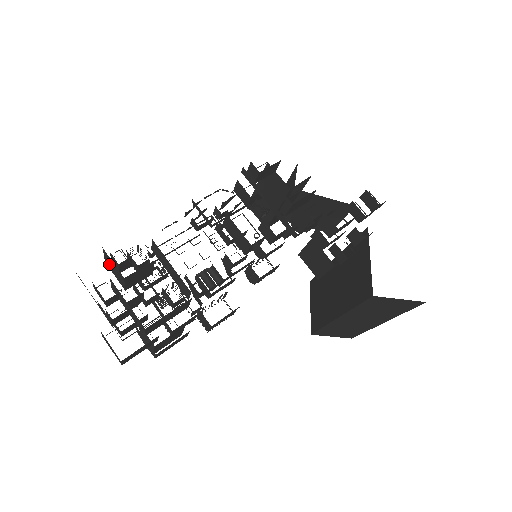
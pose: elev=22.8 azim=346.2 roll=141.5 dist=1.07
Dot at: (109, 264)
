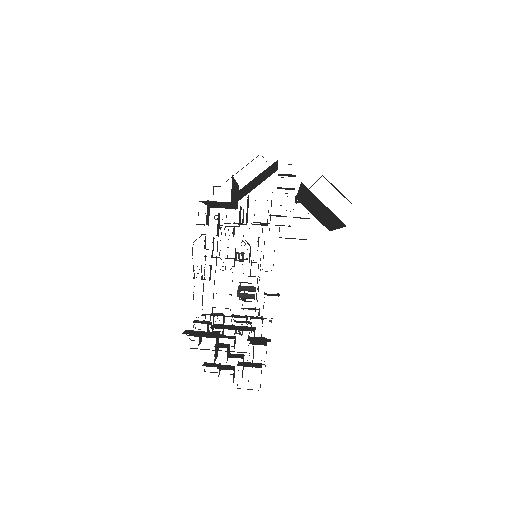
Dot at: occluded
